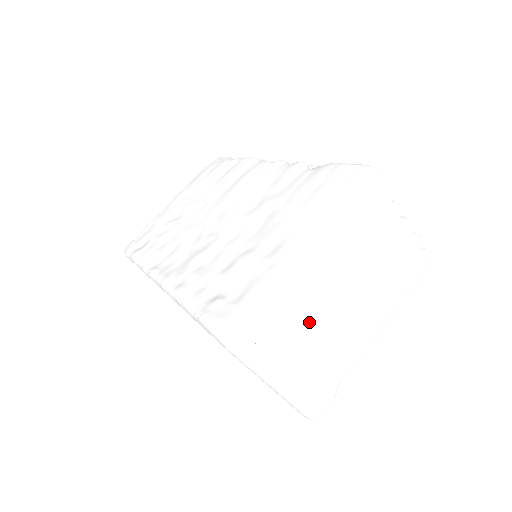
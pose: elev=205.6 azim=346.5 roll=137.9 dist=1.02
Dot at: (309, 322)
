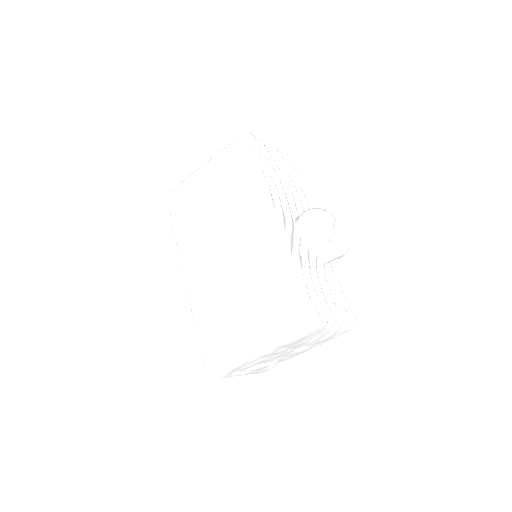
Dot at: (258, 363)
